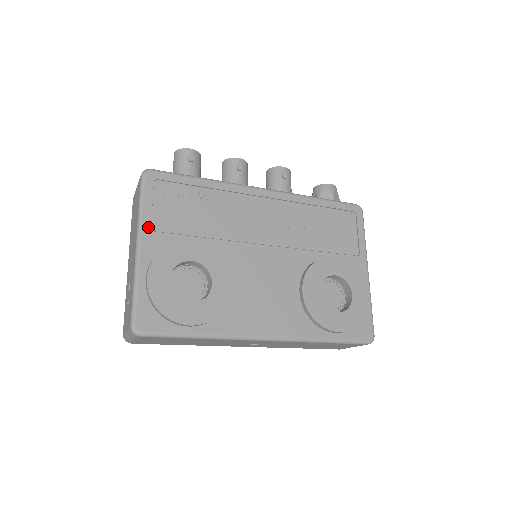
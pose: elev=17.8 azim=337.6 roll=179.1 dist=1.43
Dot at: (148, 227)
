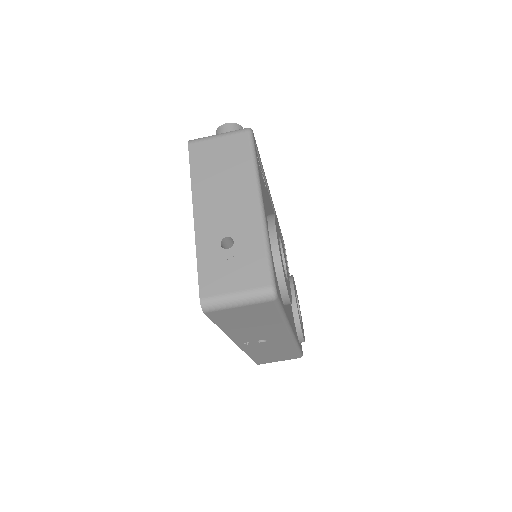
Dot at: occluded
